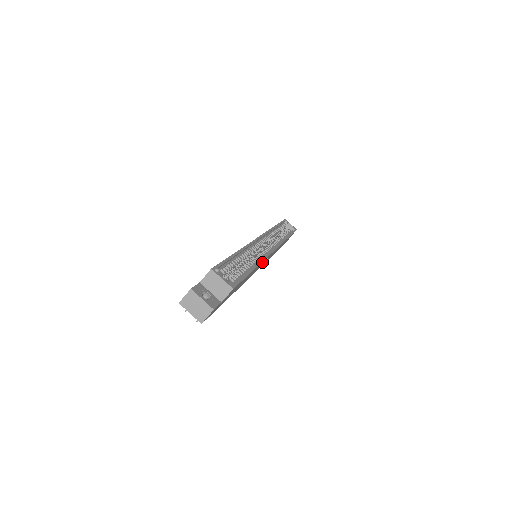
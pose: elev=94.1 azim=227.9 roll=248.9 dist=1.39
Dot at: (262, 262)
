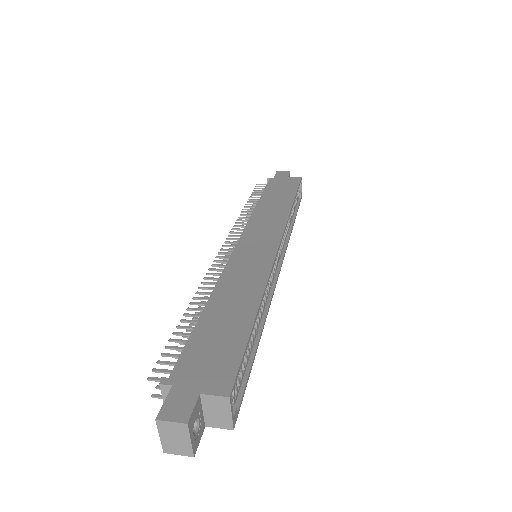
Dot at: occluded
